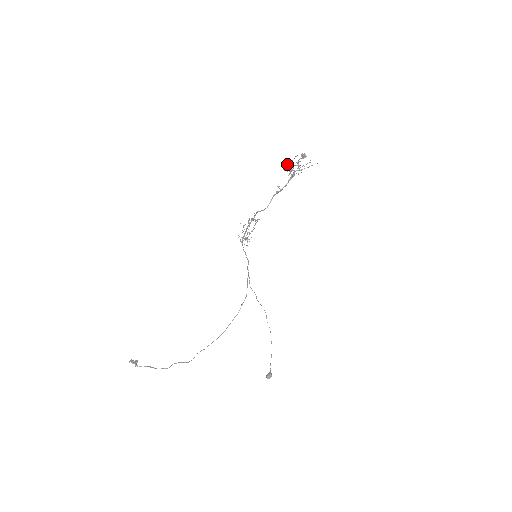
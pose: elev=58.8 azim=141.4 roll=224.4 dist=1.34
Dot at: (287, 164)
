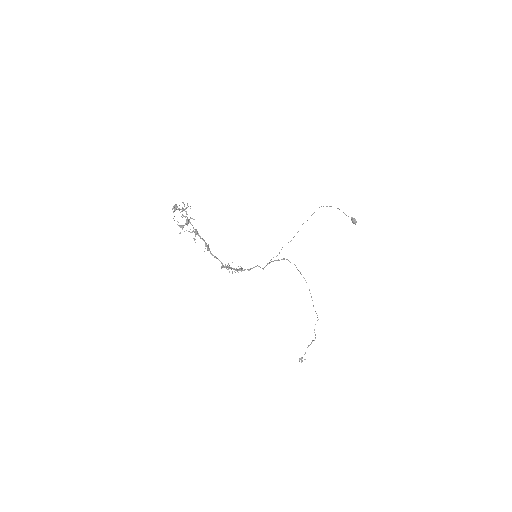
Dot at: (180, 227)
